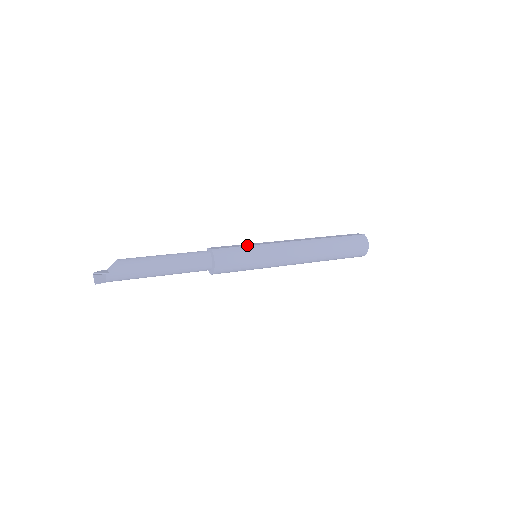
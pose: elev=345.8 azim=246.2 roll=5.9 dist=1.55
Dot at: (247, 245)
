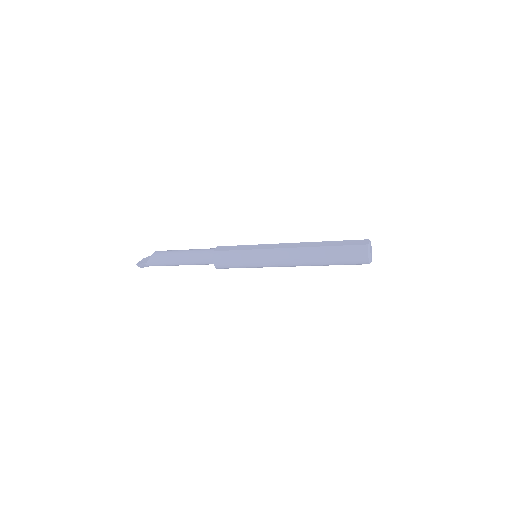
Dot at: (243, 249)
